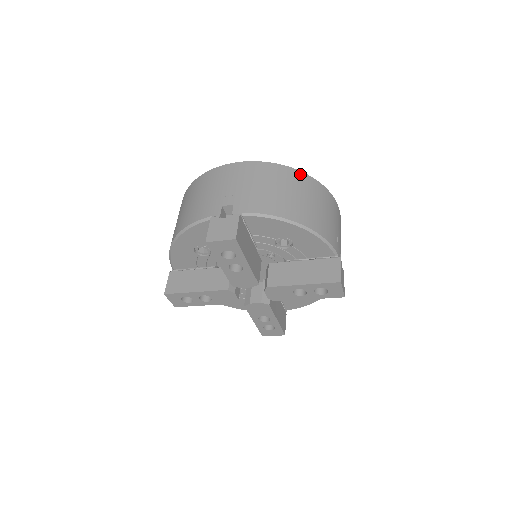
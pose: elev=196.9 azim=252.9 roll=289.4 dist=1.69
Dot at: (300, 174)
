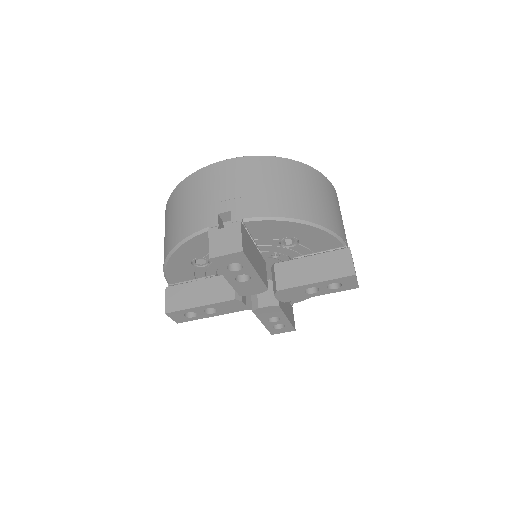
Dot at: (294, 164)
